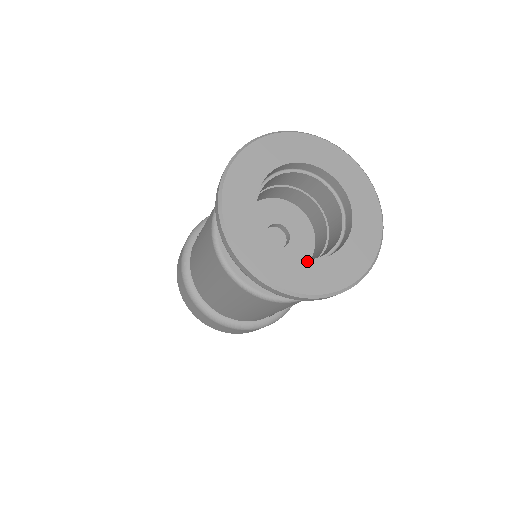
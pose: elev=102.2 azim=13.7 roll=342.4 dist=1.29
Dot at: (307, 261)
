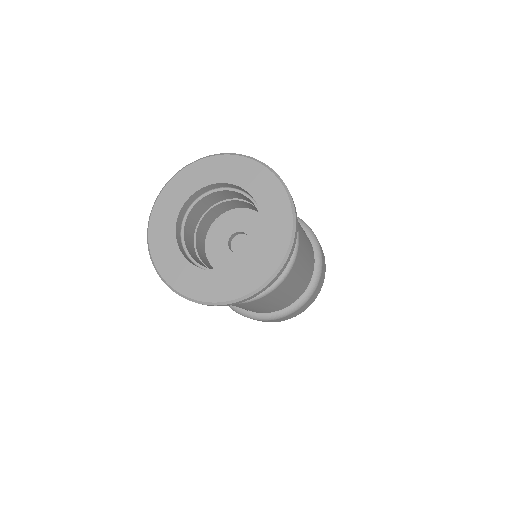
Dot at: (180, 254)
